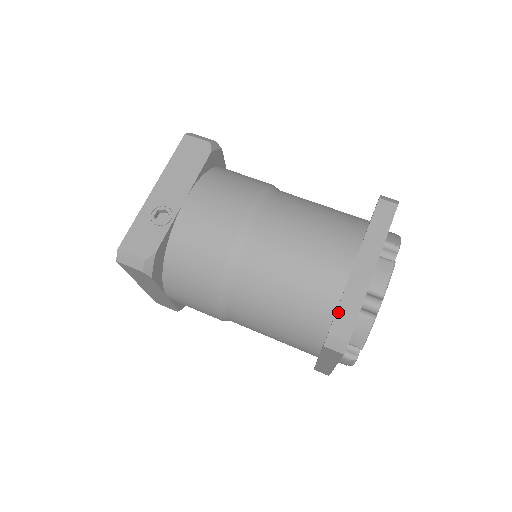
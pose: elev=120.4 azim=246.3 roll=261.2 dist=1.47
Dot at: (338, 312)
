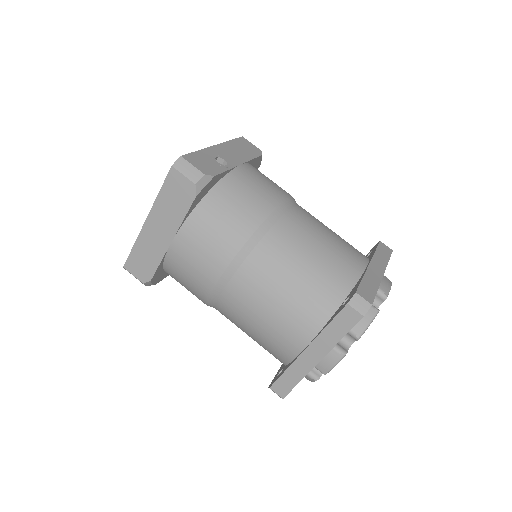
Dot at: (362, 283)
